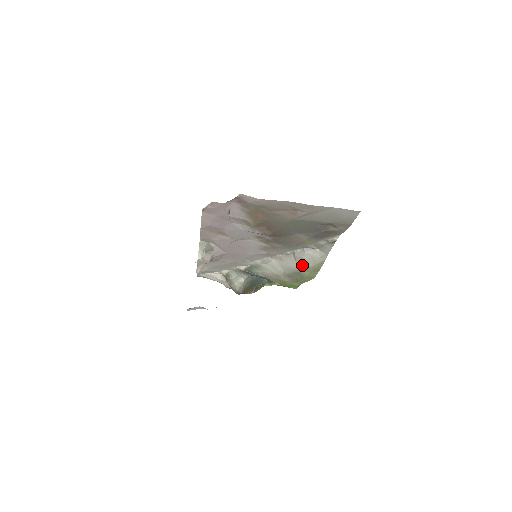
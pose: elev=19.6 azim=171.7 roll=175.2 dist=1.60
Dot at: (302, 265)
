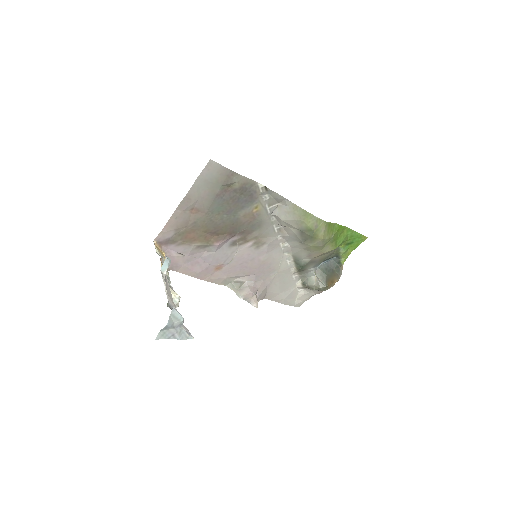
Dot at: (292, 225)
